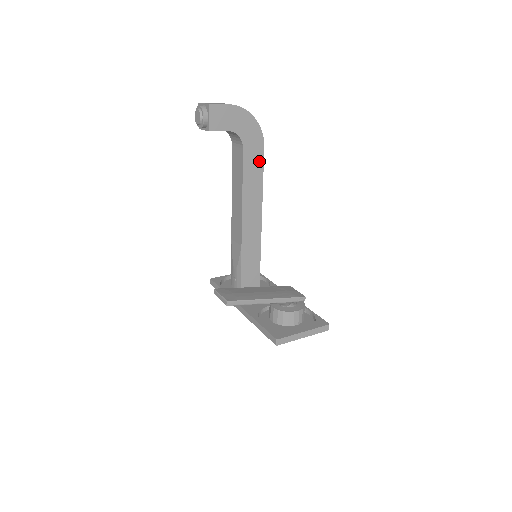
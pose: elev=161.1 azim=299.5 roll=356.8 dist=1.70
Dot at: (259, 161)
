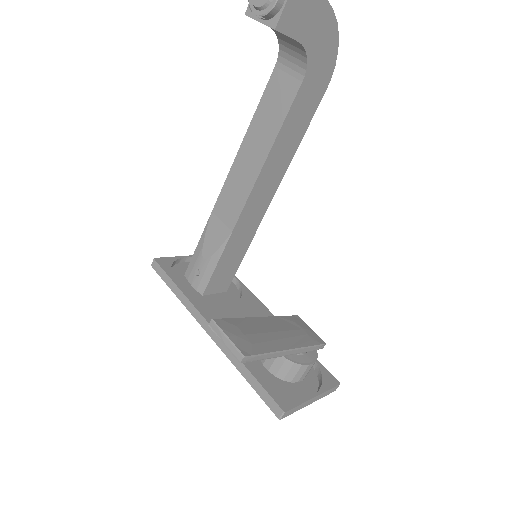
Dot at: (310, 110)
